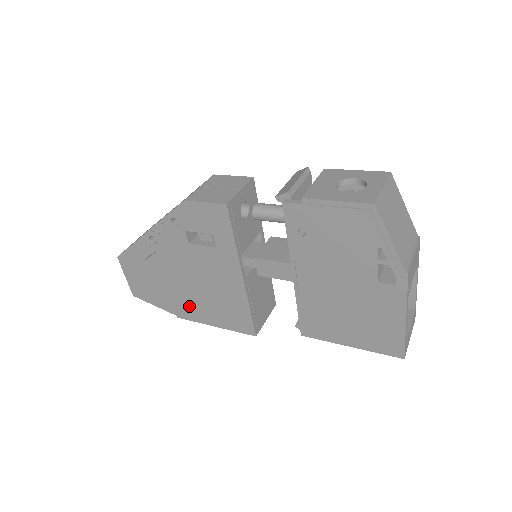
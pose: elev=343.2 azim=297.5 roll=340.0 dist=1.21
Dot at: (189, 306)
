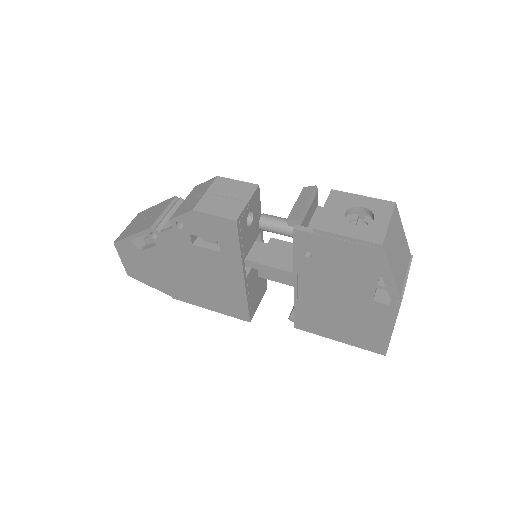
Dot at: (186, 291)
